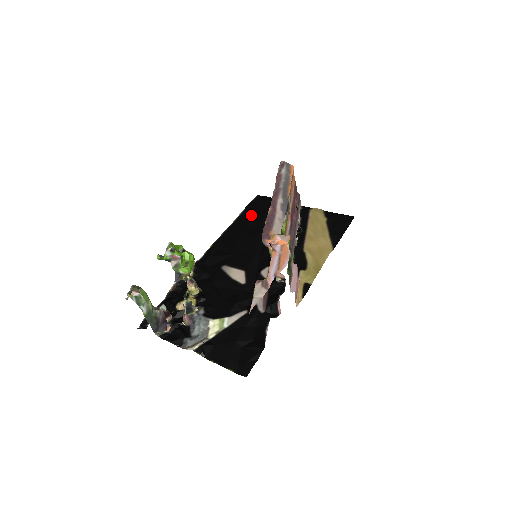
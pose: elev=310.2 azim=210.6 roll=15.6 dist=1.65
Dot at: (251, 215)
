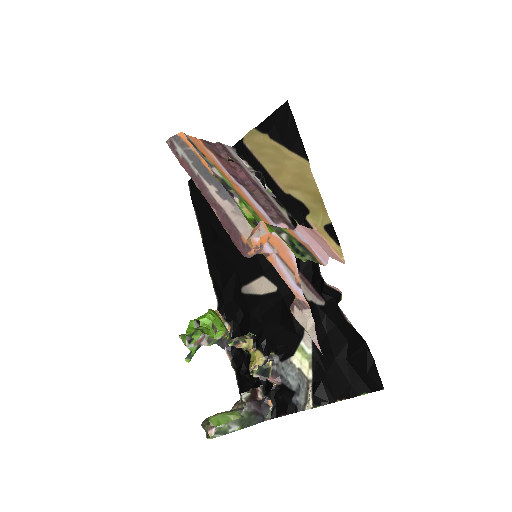
Dot at: (206, 209)
